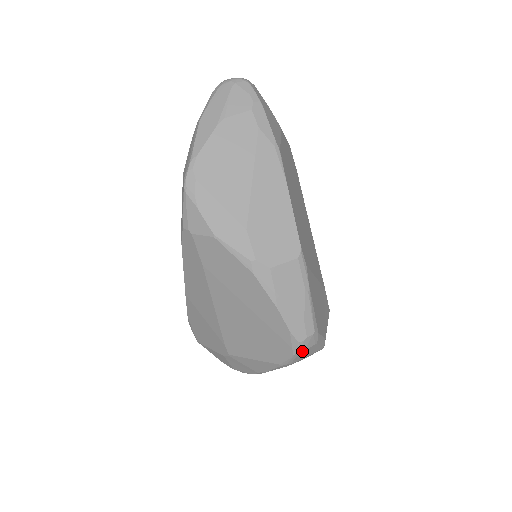
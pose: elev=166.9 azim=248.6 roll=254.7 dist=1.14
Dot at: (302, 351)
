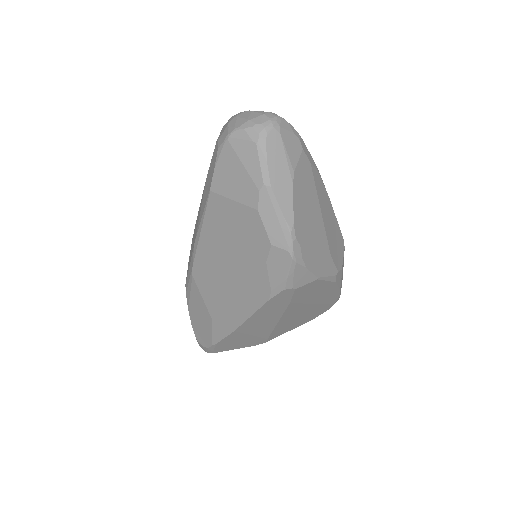
Dot at: occluded
